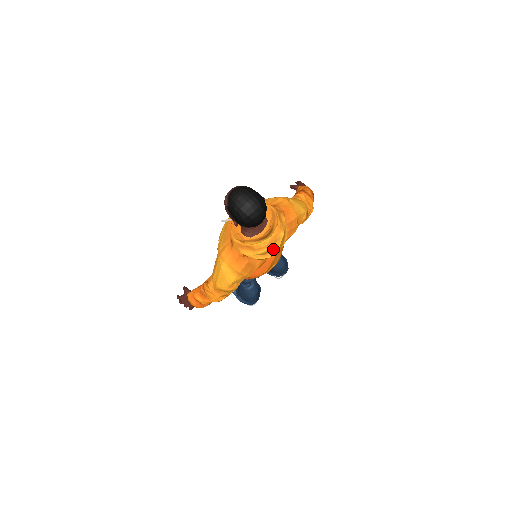
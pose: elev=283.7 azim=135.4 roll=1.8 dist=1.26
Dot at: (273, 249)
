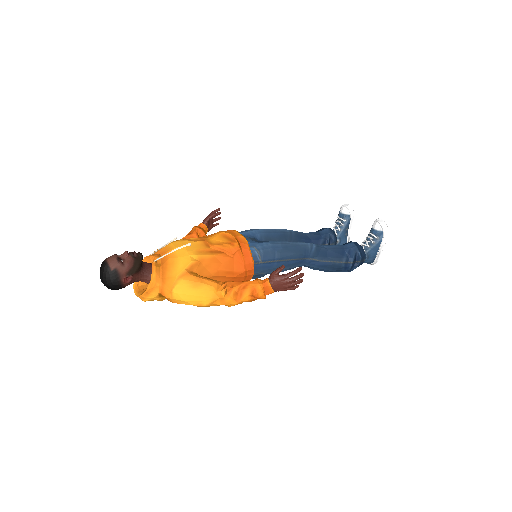
Dot at: occluded
